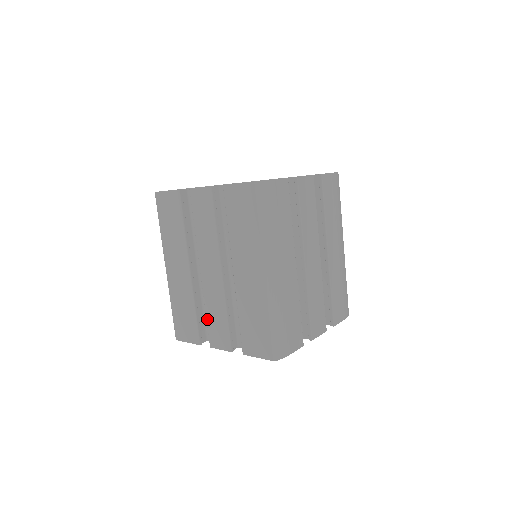
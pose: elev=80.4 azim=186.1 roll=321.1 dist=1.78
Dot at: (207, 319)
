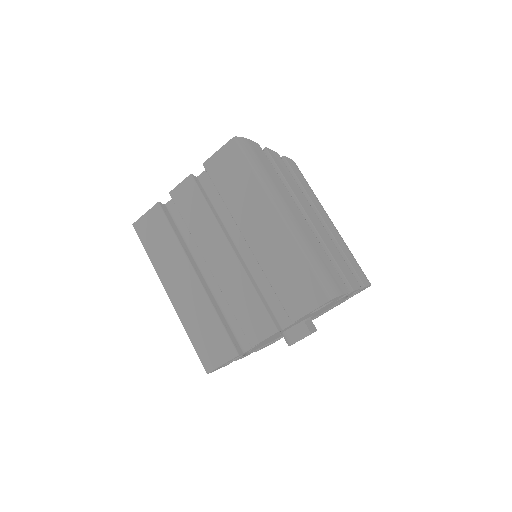
Dot at: (236, 315)
